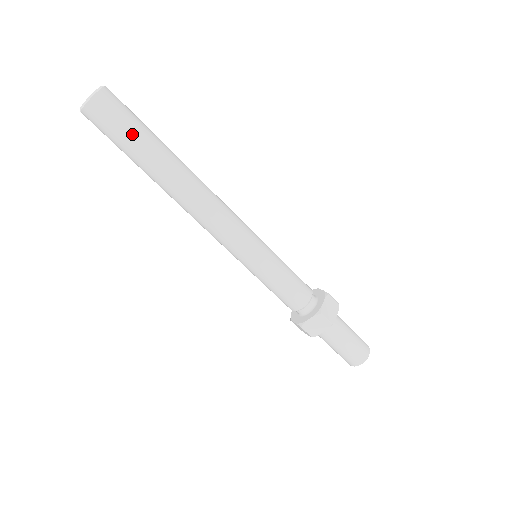
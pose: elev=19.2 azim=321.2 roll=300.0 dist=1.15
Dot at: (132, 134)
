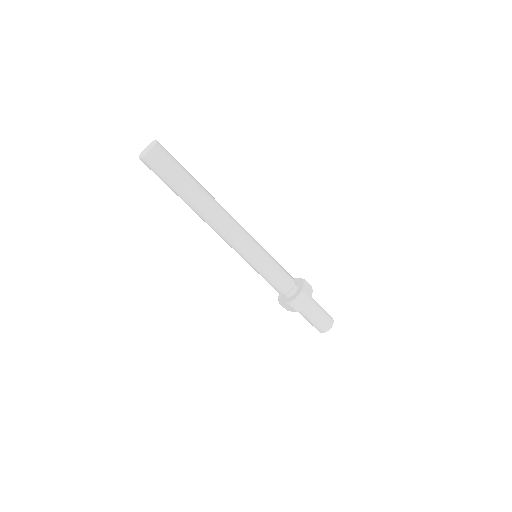
Dot at: (169, 181)
